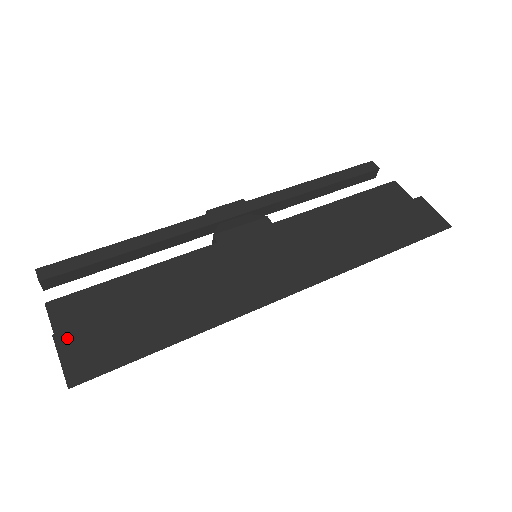
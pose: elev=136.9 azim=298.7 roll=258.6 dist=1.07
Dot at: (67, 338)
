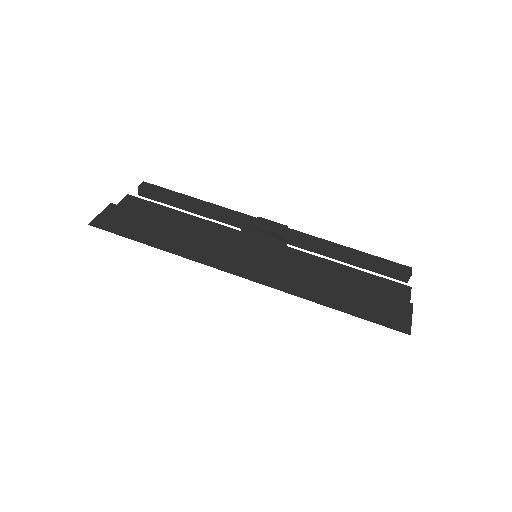
Dot at: (114, 208)
